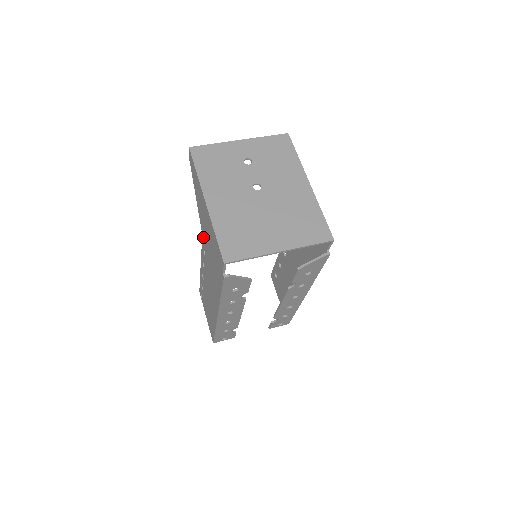
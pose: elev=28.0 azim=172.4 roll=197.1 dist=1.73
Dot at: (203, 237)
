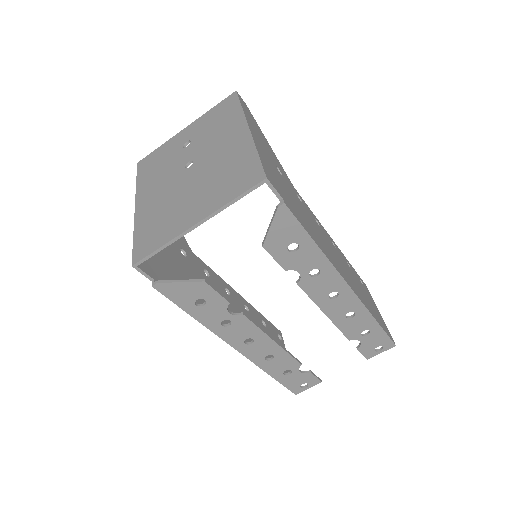
Dot at: occluded
